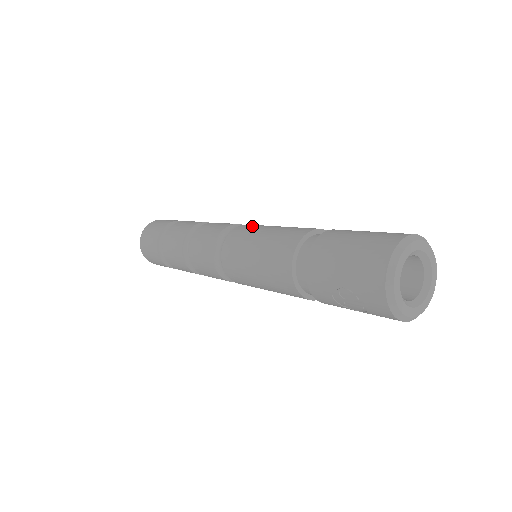
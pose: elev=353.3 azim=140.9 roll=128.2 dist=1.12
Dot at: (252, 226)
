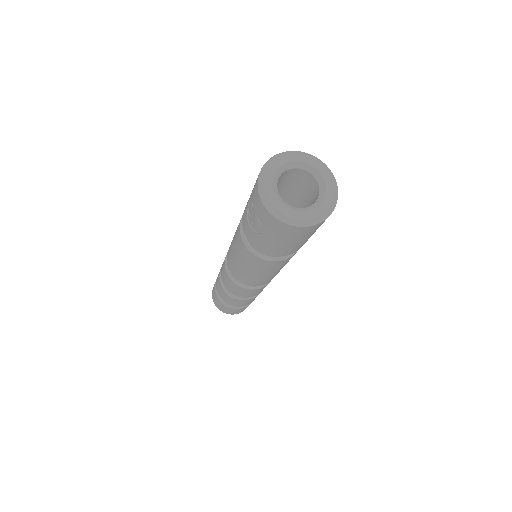
Dot at: occluded
